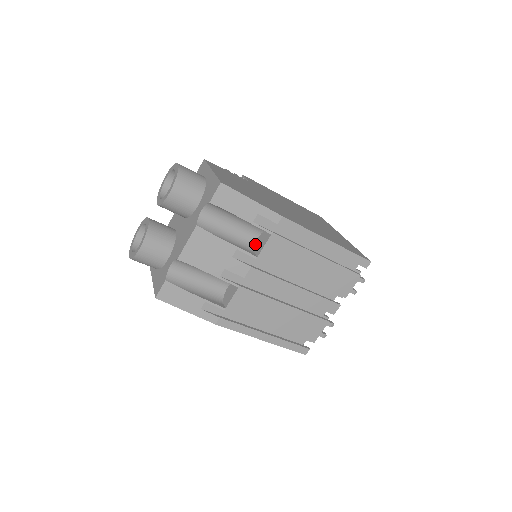
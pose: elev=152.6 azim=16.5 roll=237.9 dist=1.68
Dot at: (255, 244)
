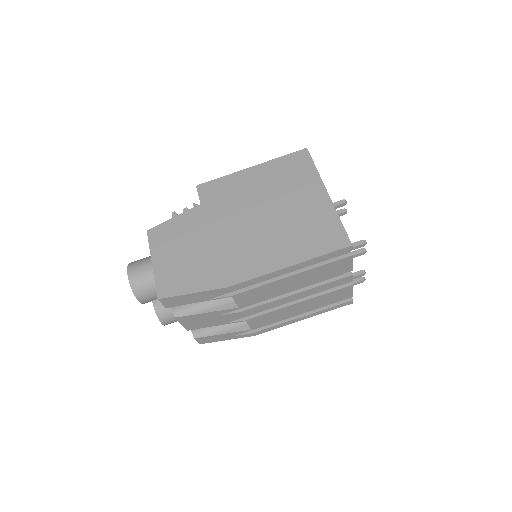
Dot at: occluded
